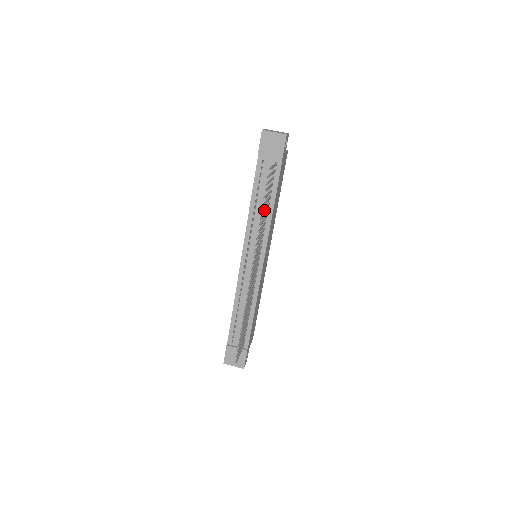
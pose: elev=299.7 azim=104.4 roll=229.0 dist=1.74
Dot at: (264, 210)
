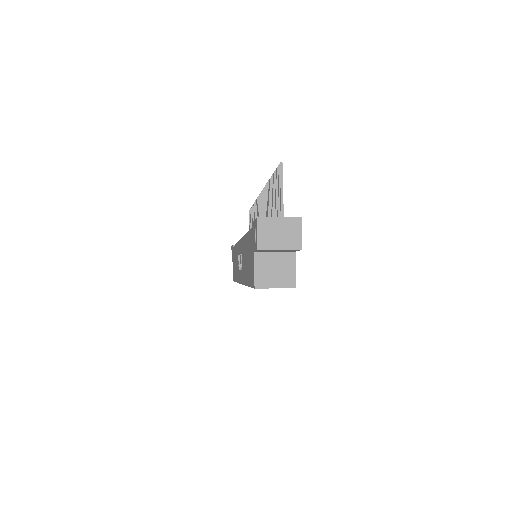
Dot at: occluded
